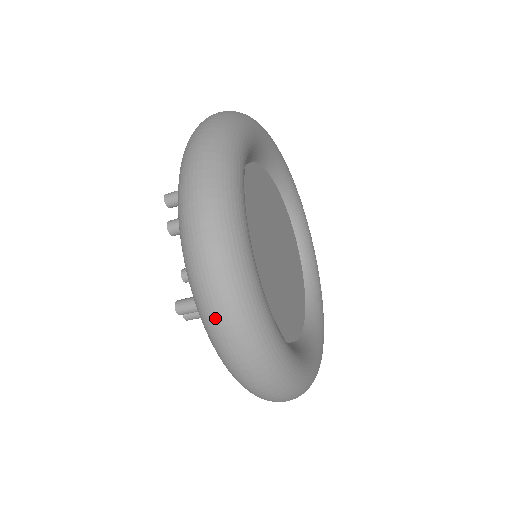
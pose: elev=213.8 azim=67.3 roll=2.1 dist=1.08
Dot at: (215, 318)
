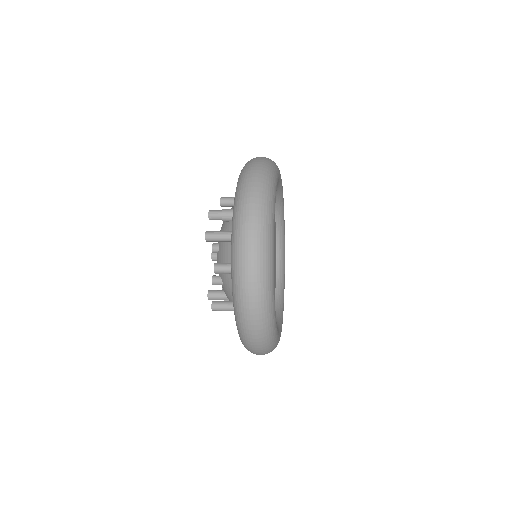
Dot at: (252, 342)
